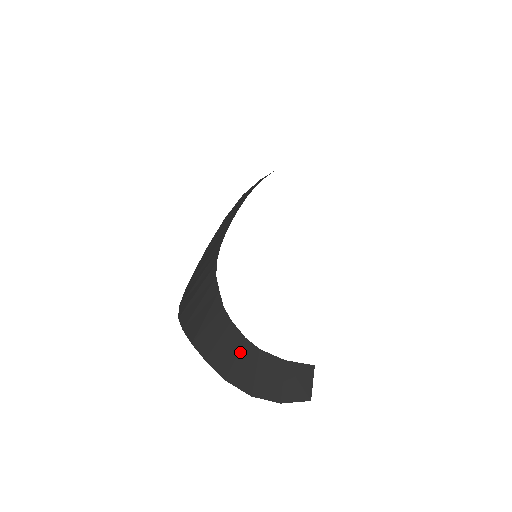
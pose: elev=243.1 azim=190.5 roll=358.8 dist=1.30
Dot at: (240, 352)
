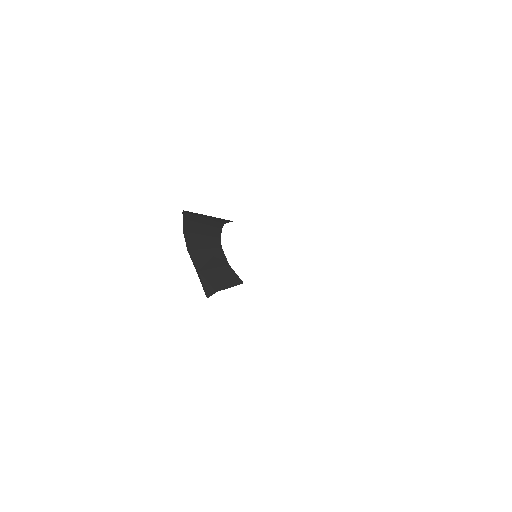
Dot at: (209, 236)
